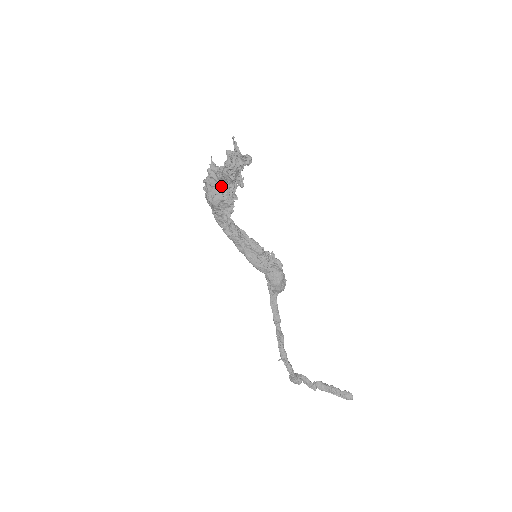
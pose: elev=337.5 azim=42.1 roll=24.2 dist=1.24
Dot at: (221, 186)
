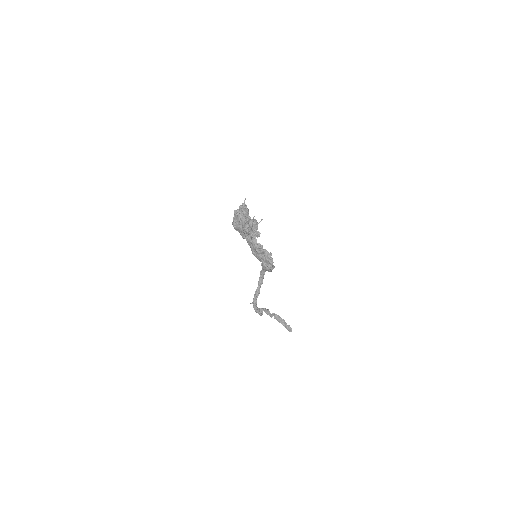
Dot at: occluded
